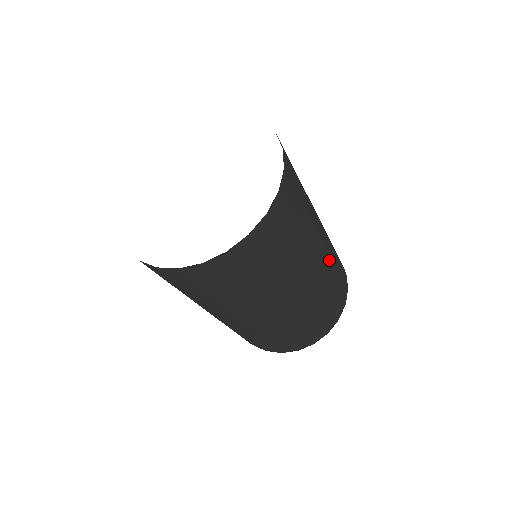
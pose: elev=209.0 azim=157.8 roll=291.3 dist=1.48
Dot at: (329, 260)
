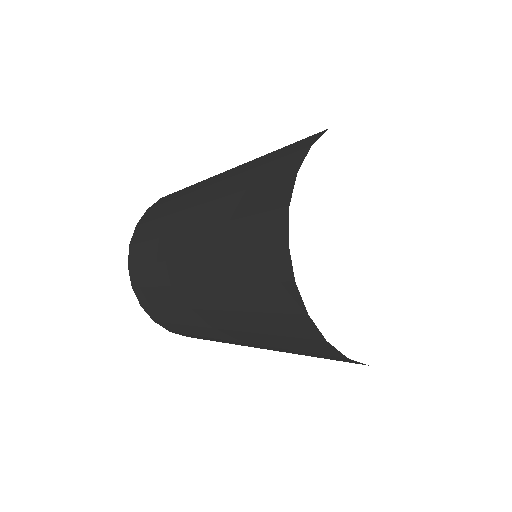
Dot at: occluded
